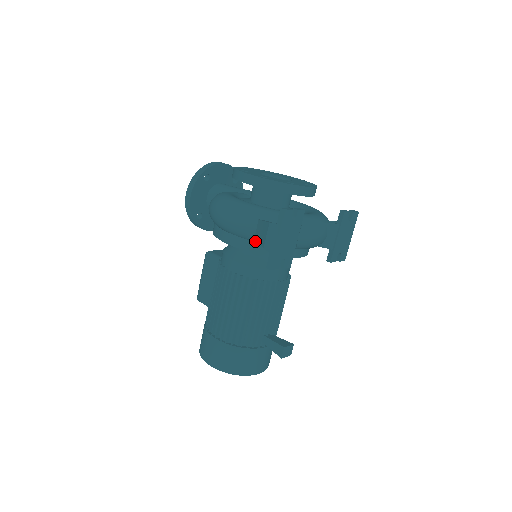
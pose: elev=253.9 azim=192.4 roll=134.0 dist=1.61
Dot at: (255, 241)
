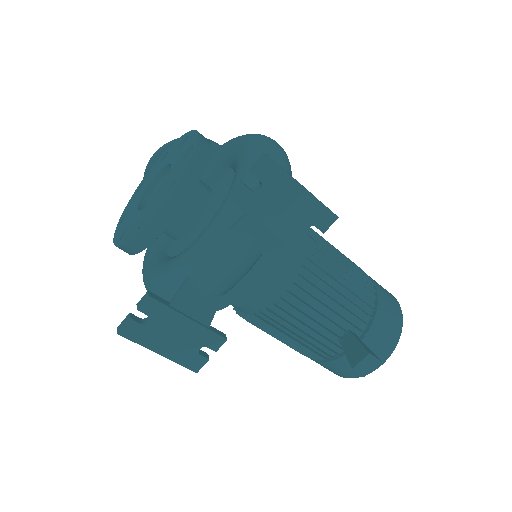
Dot at: occluded
